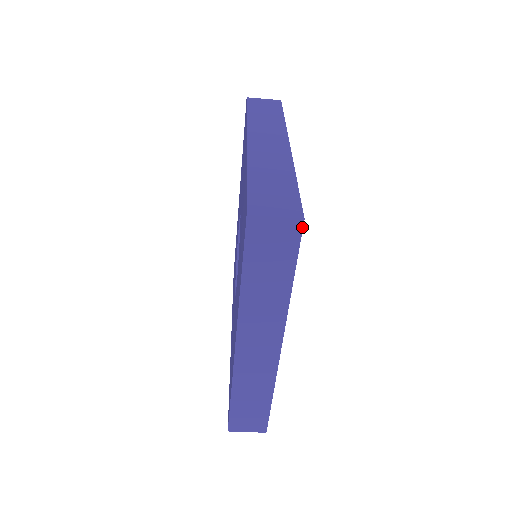
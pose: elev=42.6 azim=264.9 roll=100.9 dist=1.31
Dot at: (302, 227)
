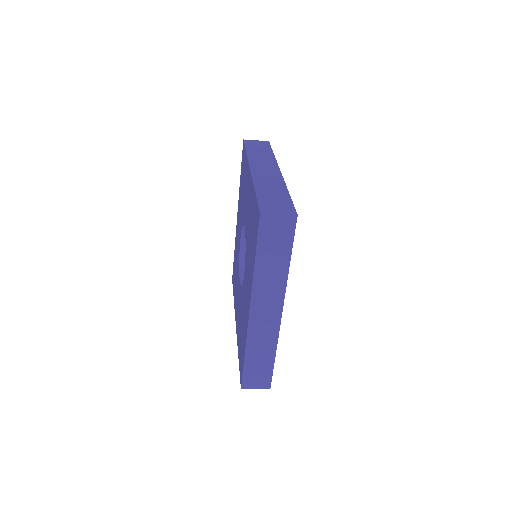
Dot at: (296, 221)
